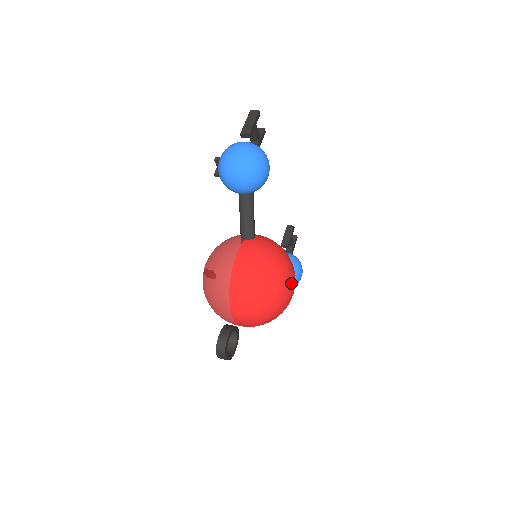
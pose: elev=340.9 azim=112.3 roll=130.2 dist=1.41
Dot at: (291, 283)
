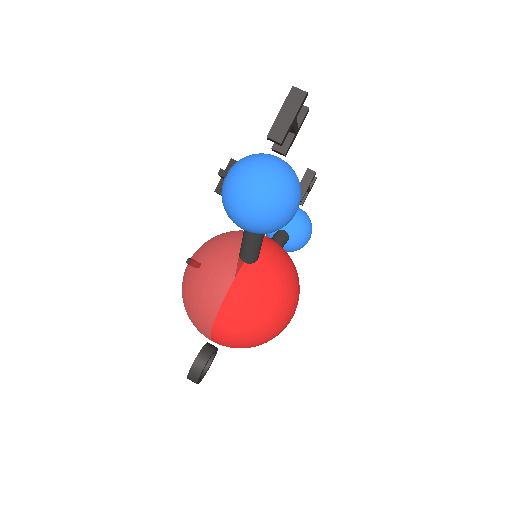
Dot at: (291, 316)
